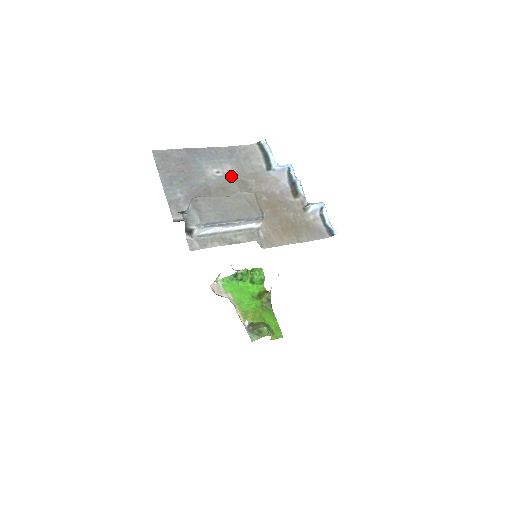
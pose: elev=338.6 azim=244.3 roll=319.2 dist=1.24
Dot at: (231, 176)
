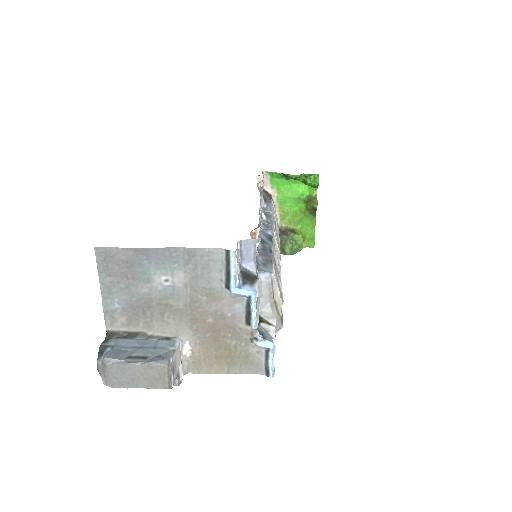
Dot at: (180, 288)
